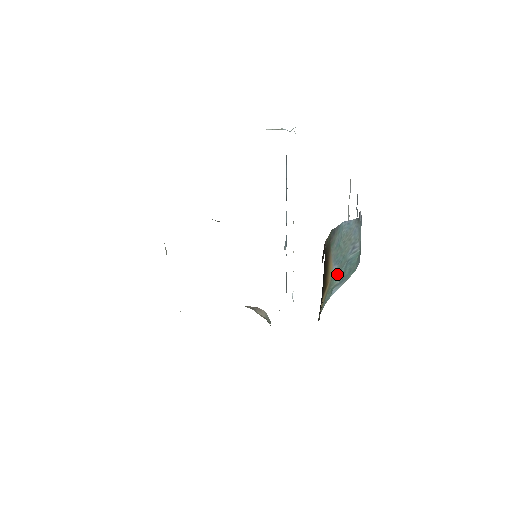
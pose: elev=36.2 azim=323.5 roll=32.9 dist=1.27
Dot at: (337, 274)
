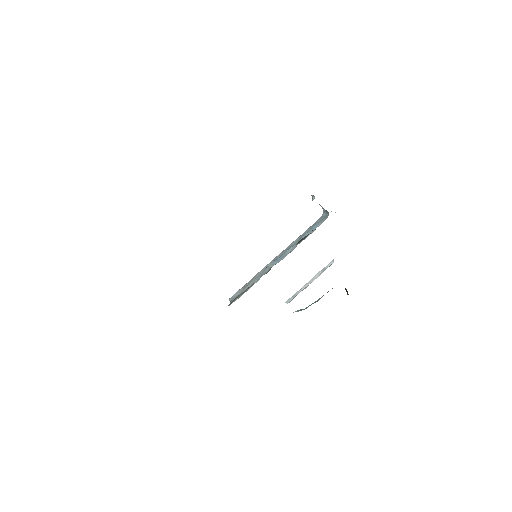
Dot at: occluded
